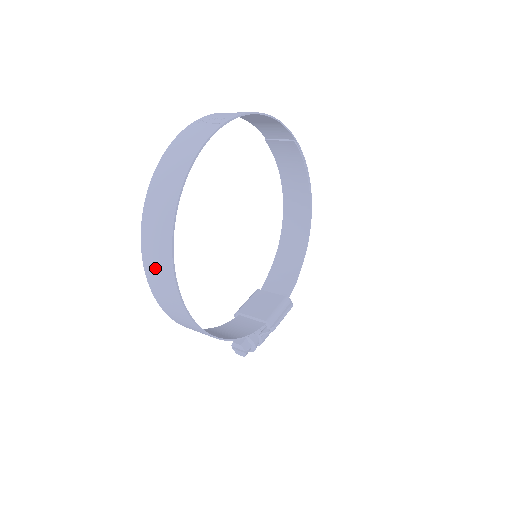
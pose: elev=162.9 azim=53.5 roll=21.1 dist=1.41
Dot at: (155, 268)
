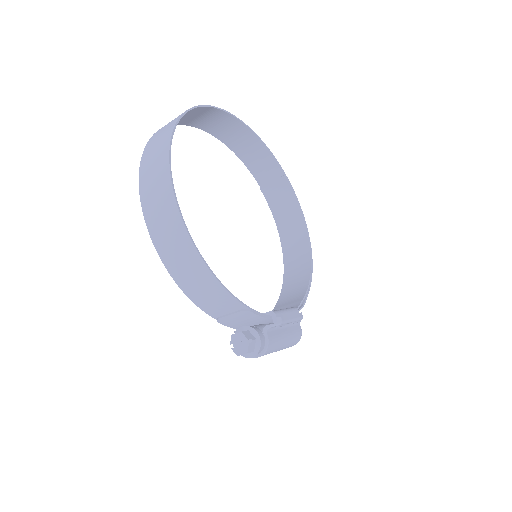
Dot at: (151, 176)
